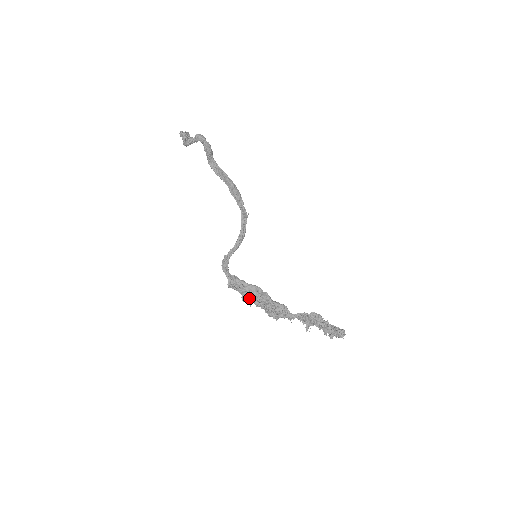
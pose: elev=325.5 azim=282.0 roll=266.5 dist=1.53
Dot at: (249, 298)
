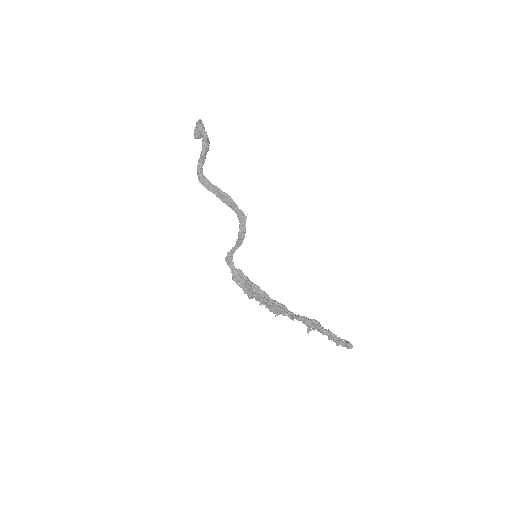
Dot at: (249, 293)
